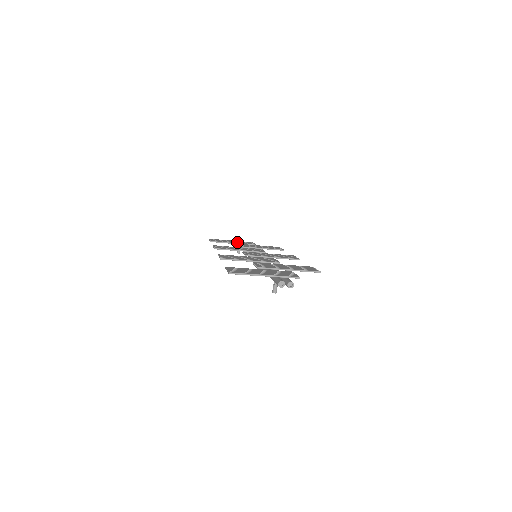
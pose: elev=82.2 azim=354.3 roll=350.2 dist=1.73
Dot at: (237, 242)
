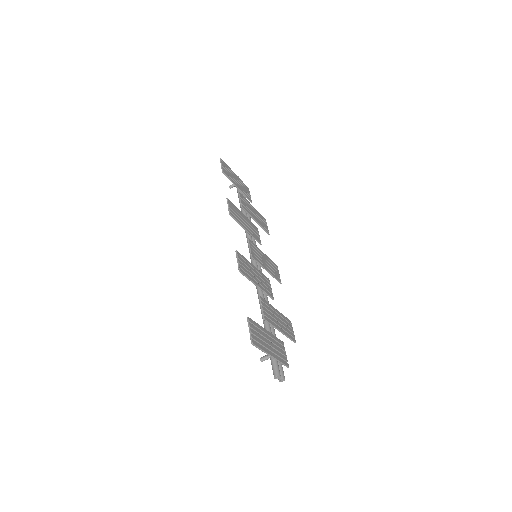
Dot at: (240, 186)
